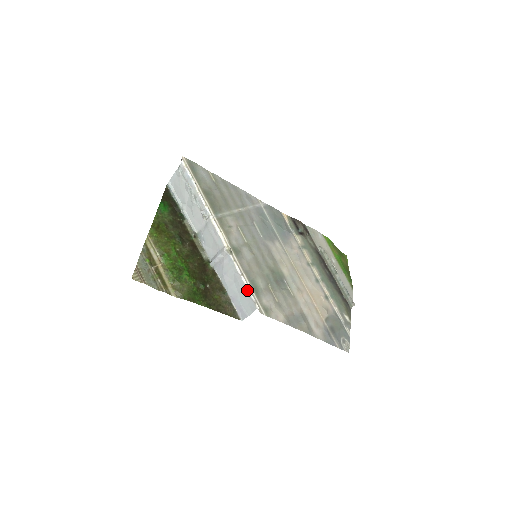
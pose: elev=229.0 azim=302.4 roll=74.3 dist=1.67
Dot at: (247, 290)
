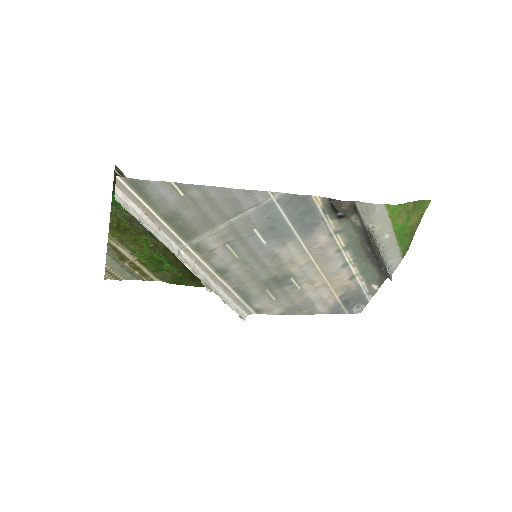
Dot at: (232, 308)
